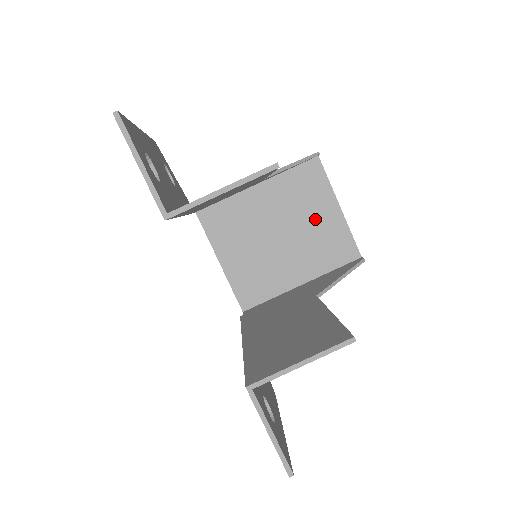
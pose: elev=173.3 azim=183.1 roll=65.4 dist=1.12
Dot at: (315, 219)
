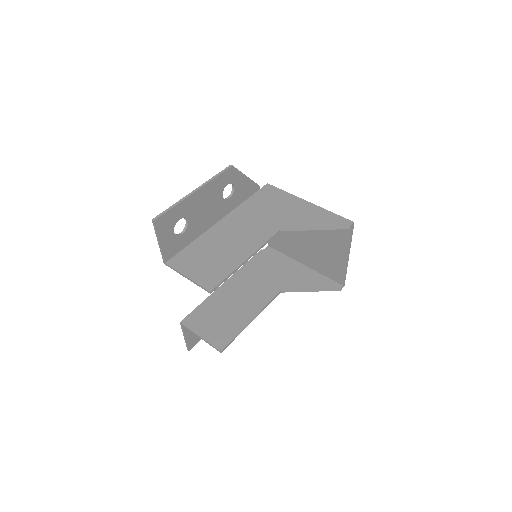
Dot at: (329, 249)
